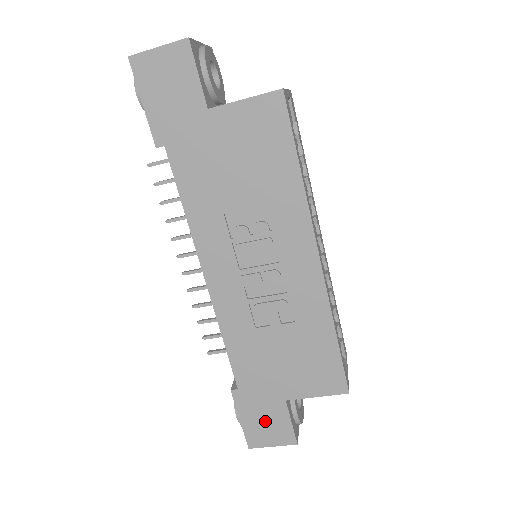
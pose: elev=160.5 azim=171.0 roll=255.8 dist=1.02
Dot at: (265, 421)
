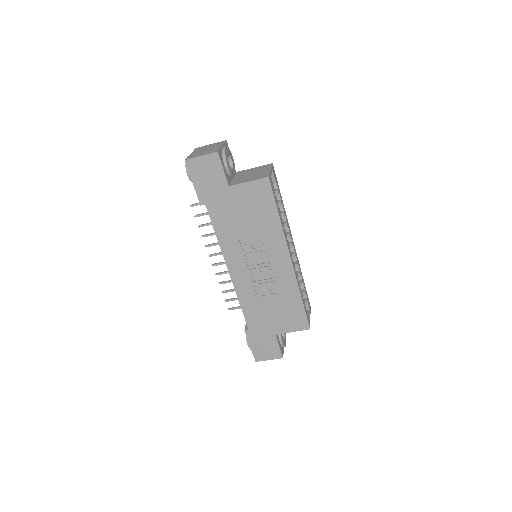
Dot at: (264, 346)
